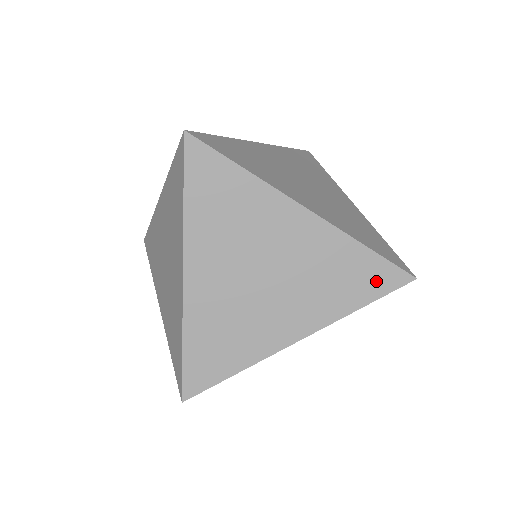
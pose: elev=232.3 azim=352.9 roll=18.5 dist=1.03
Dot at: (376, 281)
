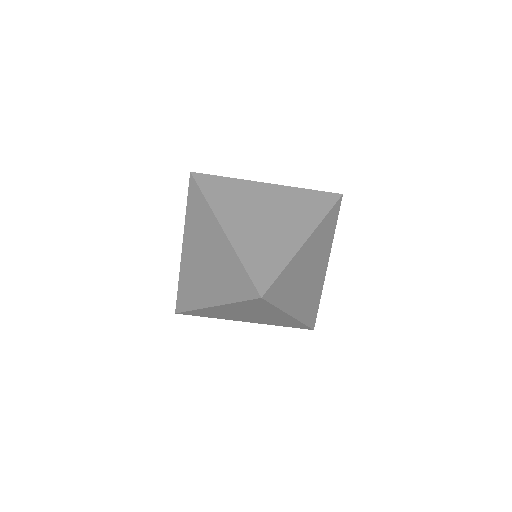
Dot at: (324, 201)
